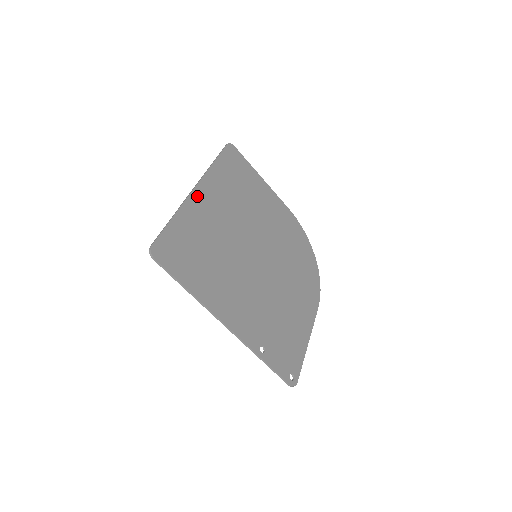
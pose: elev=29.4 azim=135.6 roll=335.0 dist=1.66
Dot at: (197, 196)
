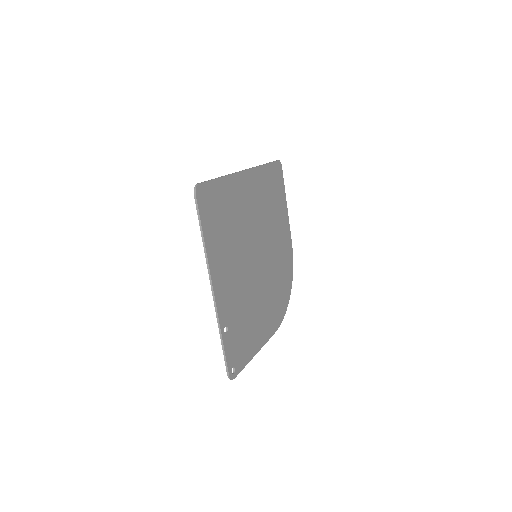
Dot at: (243, 177)
